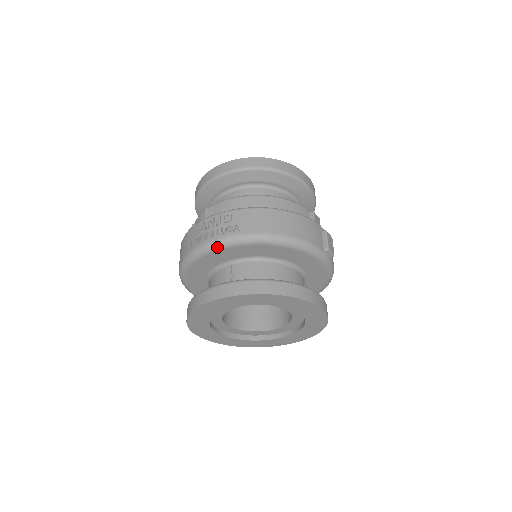
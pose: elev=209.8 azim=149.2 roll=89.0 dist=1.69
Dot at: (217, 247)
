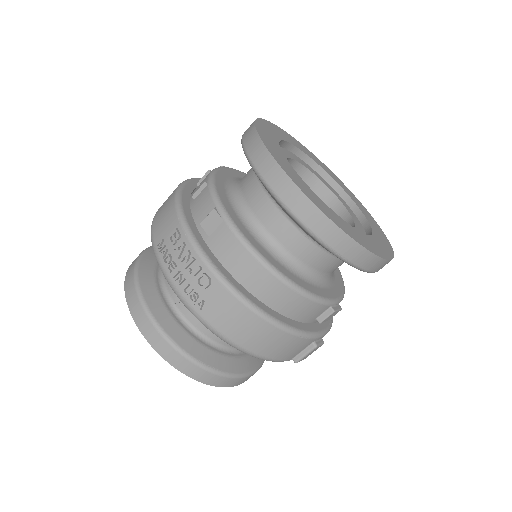
Dot at: (173, 290)
